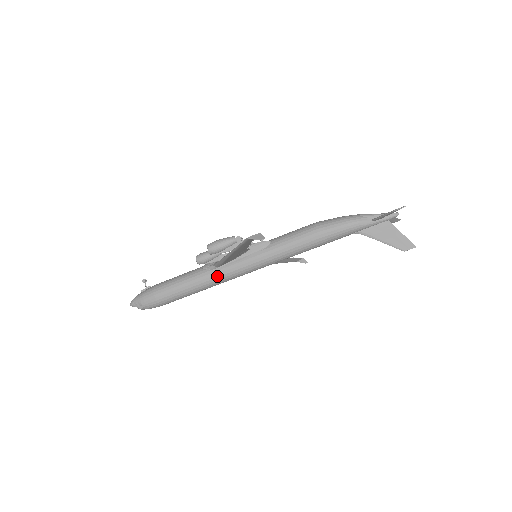
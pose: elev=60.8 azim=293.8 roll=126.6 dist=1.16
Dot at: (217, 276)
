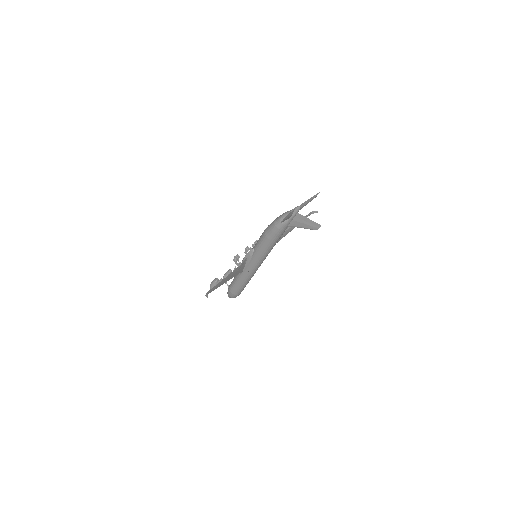
Dot at: (246, 276)
